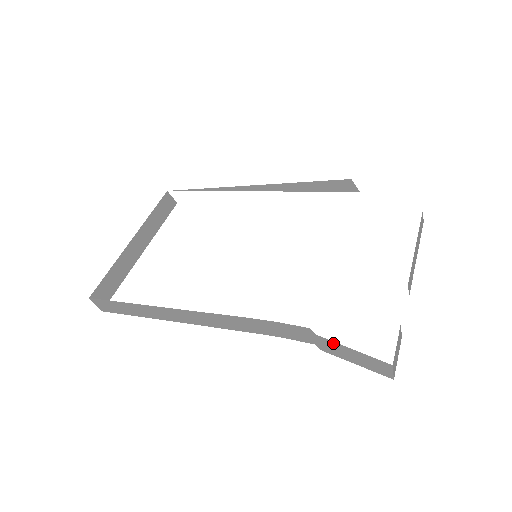
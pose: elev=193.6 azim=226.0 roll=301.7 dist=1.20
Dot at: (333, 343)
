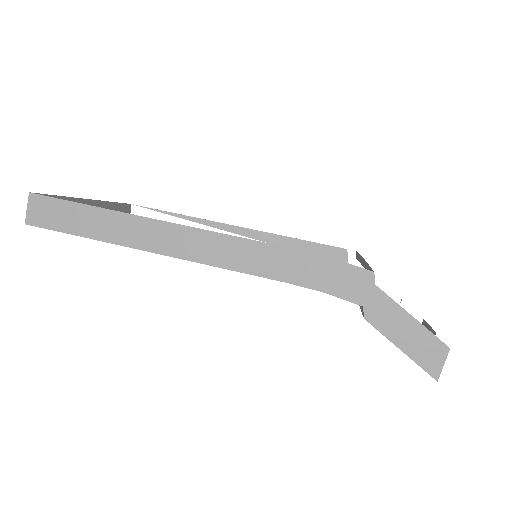
Dot at: (390, 303)
